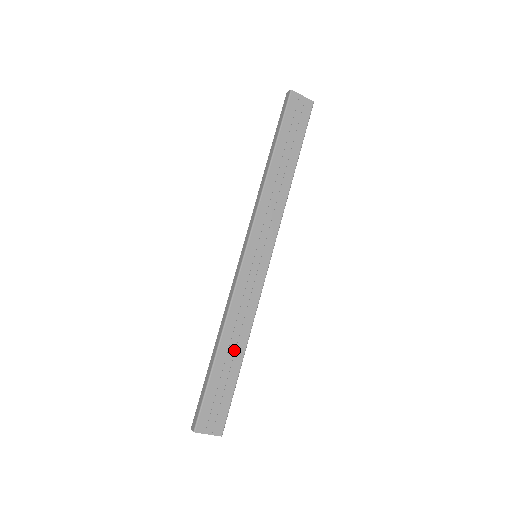
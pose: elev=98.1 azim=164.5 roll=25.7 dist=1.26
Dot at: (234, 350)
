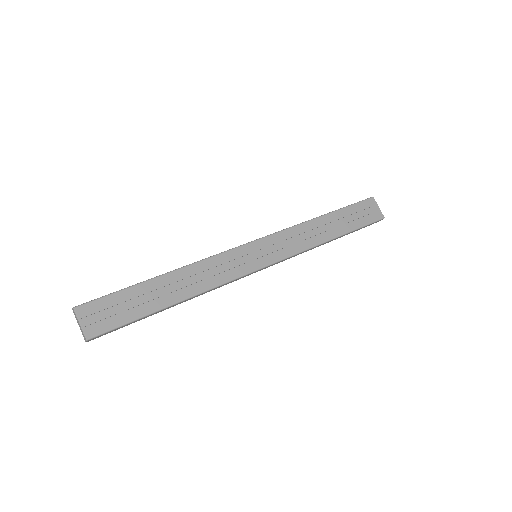
Dot at: (172, 290)
